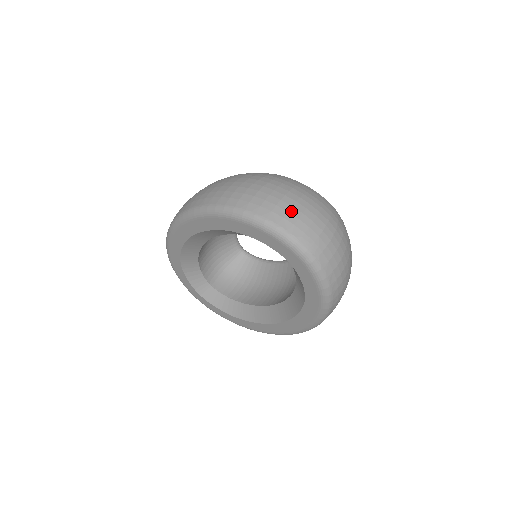
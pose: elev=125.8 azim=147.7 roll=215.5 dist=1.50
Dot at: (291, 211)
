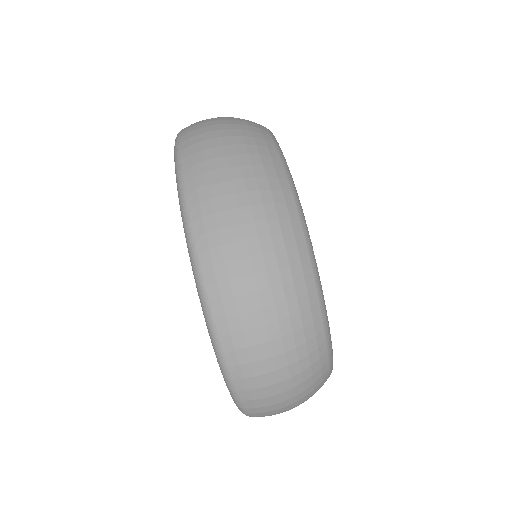
Dot at: (269, 407)
